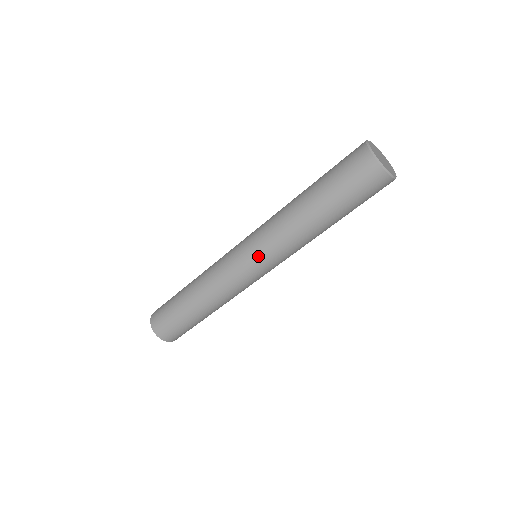
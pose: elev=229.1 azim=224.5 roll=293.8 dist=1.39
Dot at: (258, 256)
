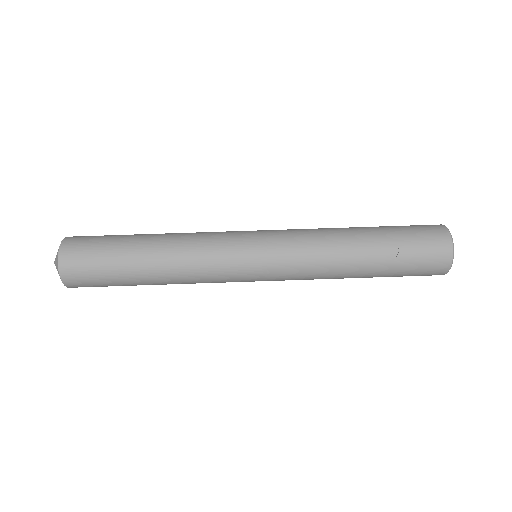
Dot at: (271, 230)
